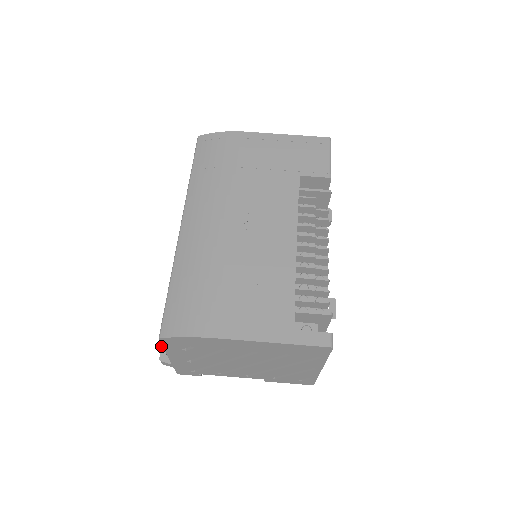
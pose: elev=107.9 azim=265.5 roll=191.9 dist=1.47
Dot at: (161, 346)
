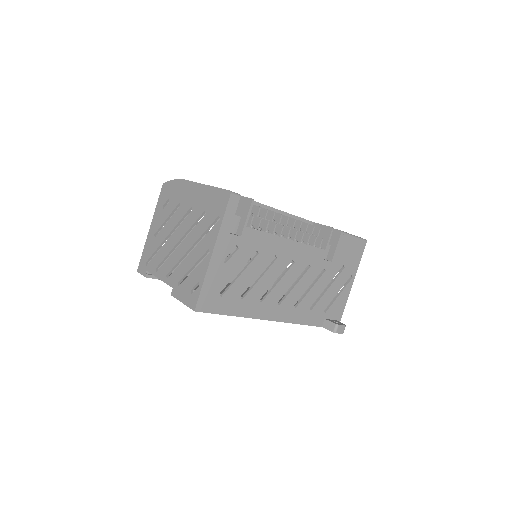
Dot at: occluded
